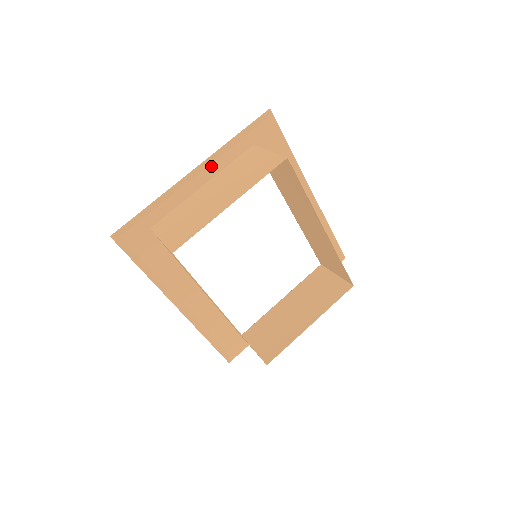
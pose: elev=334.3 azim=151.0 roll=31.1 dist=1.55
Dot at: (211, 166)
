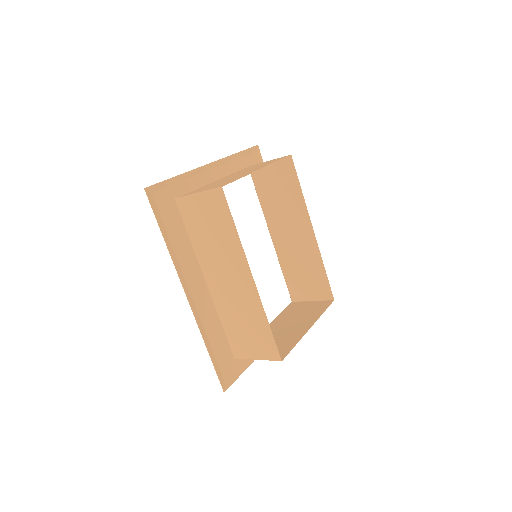
Dot at: (221, 168)
